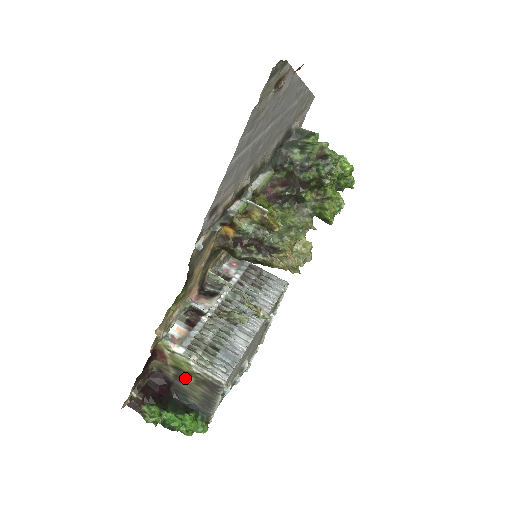
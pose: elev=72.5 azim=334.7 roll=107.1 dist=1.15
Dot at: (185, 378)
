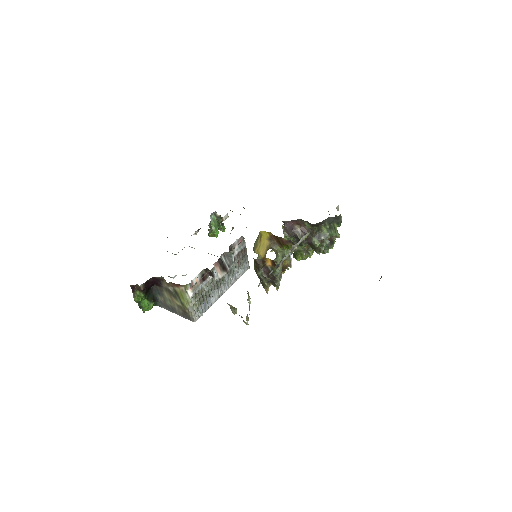
Dot at: (175, 298)
